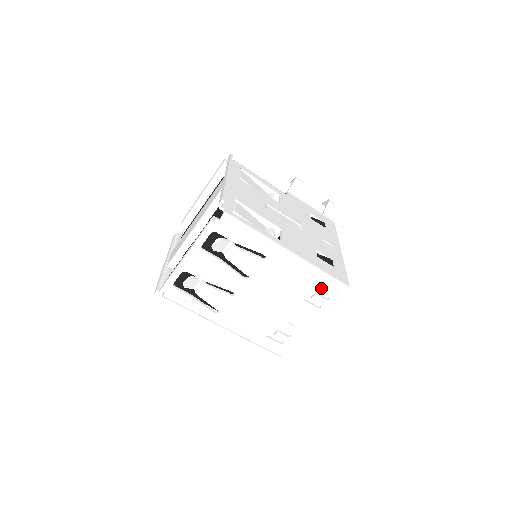
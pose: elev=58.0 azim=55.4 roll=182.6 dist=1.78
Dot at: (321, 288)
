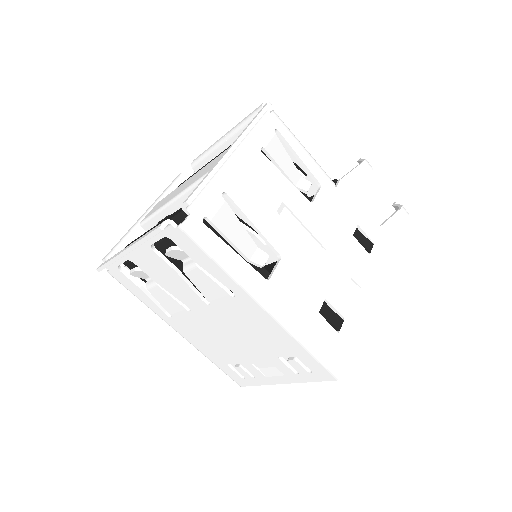
Dot at: (304, 359)
